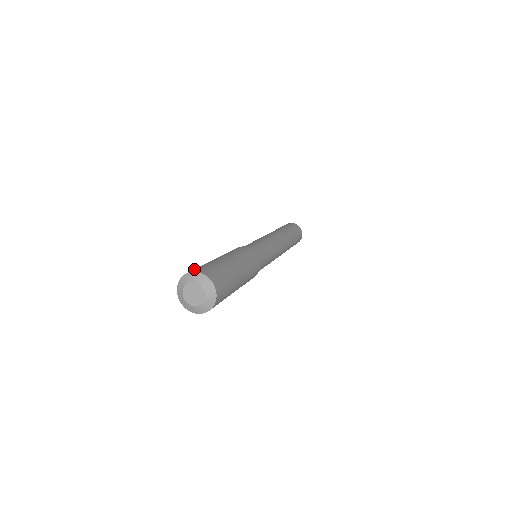
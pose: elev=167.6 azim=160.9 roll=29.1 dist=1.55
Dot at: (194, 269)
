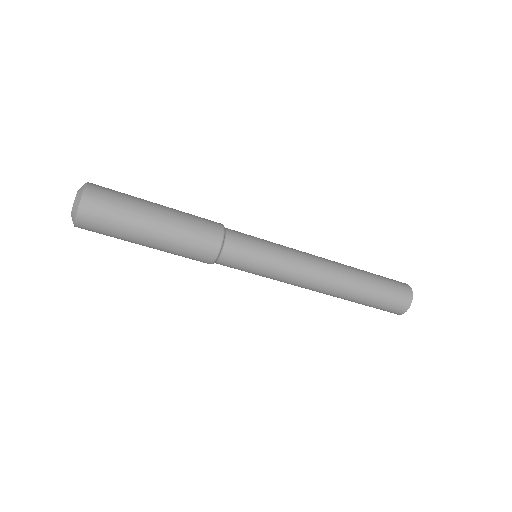
Dot at: occluded
